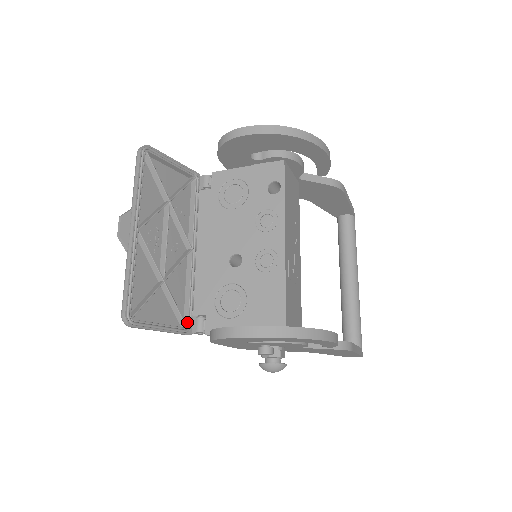
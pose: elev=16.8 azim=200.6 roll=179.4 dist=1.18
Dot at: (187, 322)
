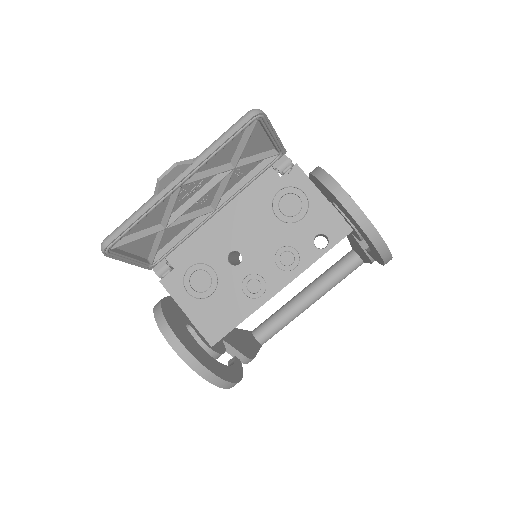
Dot at: (156, 260)
